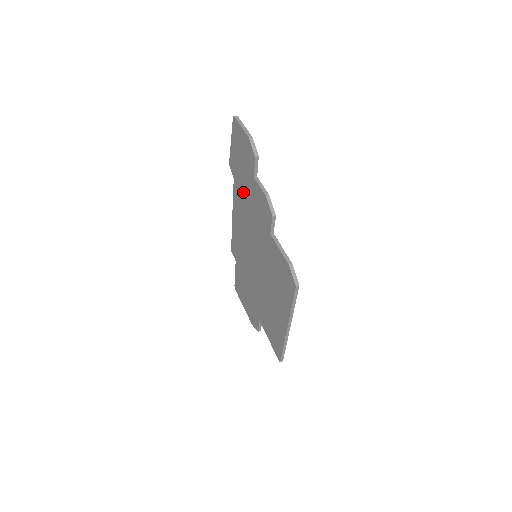
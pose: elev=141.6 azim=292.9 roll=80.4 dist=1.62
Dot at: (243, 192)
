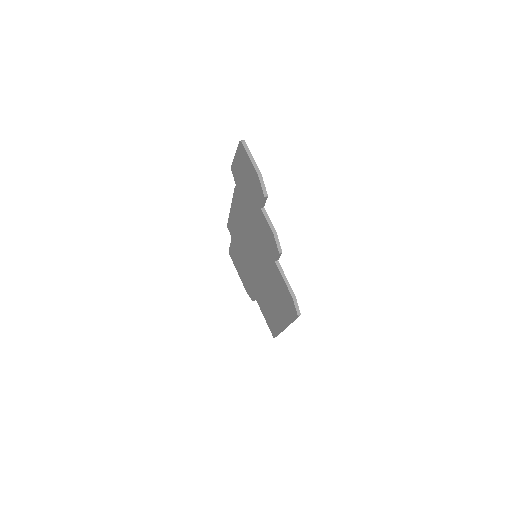
Dot at: (246, 205)
